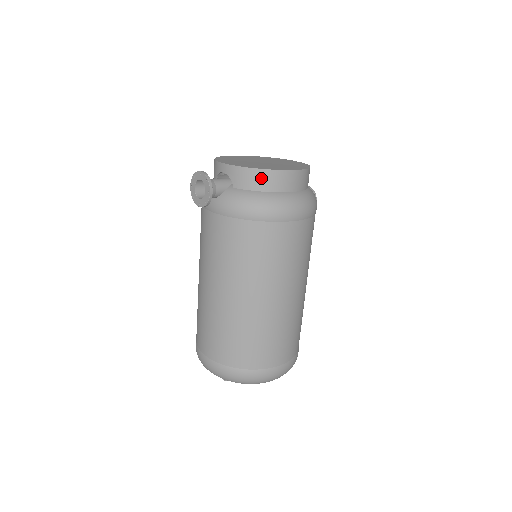
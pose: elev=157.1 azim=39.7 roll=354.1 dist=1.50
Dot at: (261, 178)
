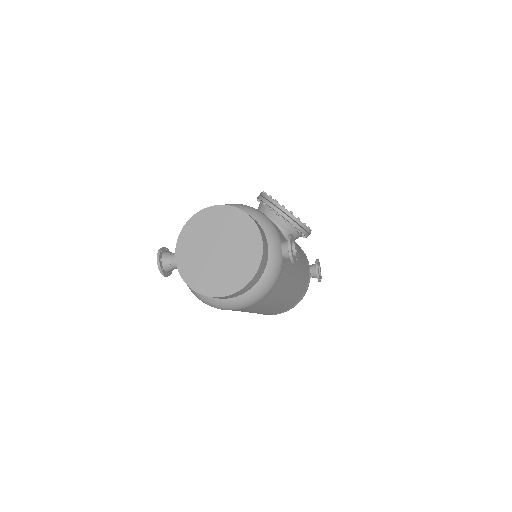
Dot at: occluded
